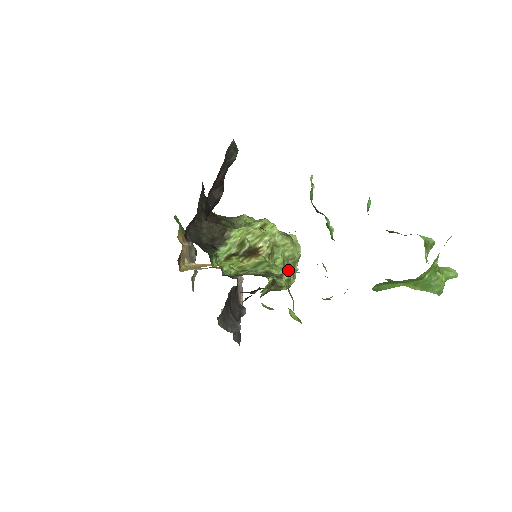
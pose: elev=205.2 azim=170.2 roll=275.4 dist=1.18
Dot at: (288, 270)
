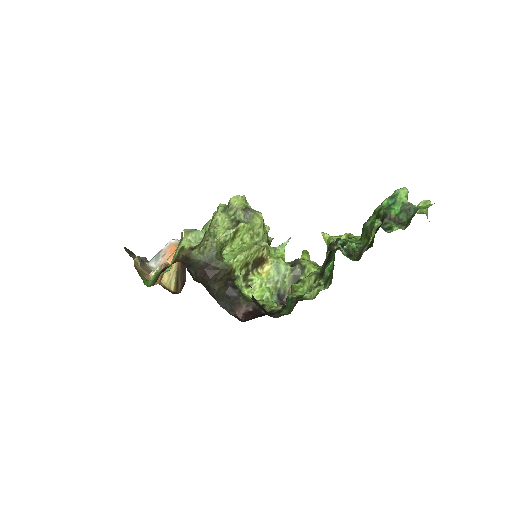
Dot at: (285, 243)
